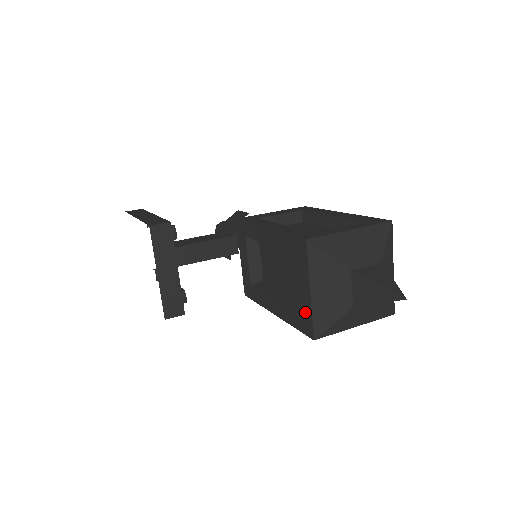
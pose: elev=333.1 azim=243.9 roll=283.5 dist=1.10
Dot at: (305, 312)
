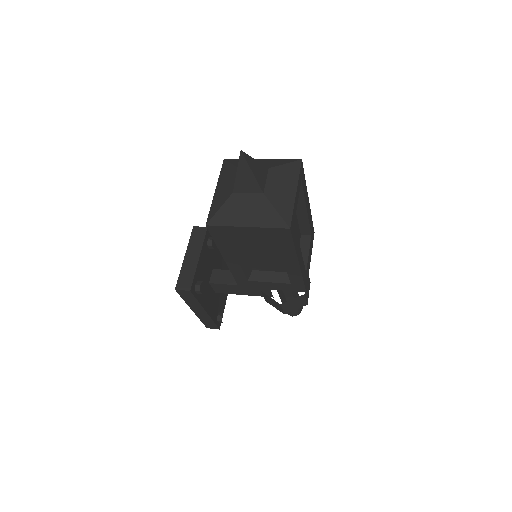
Dot at: occluded
